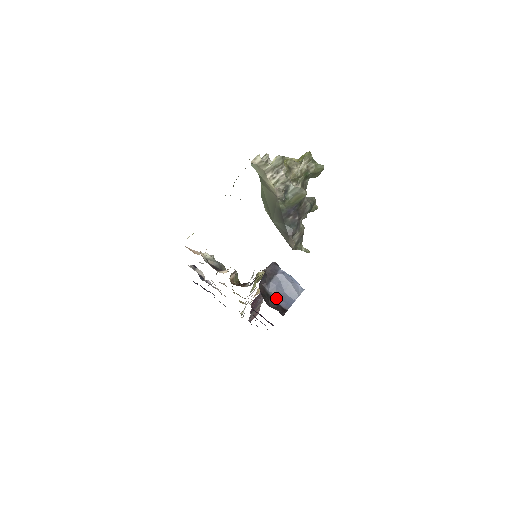
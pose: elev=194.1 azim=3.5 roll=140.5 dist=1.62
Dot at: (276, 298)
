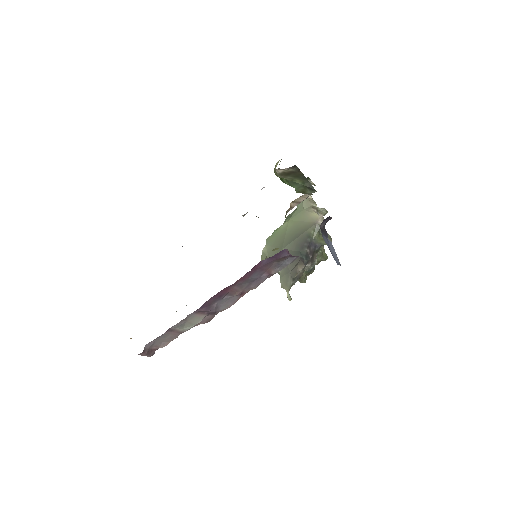
Dot at: (327, 245)
